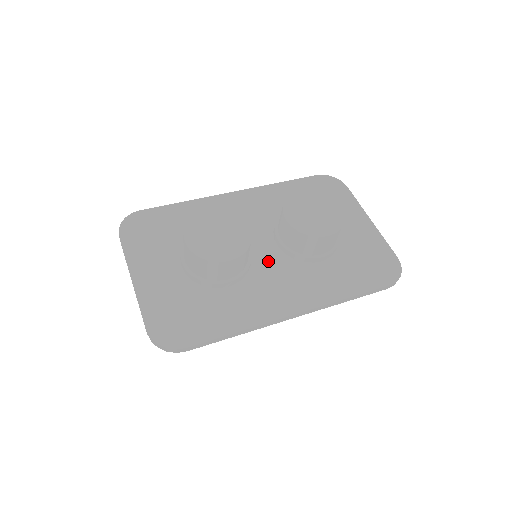
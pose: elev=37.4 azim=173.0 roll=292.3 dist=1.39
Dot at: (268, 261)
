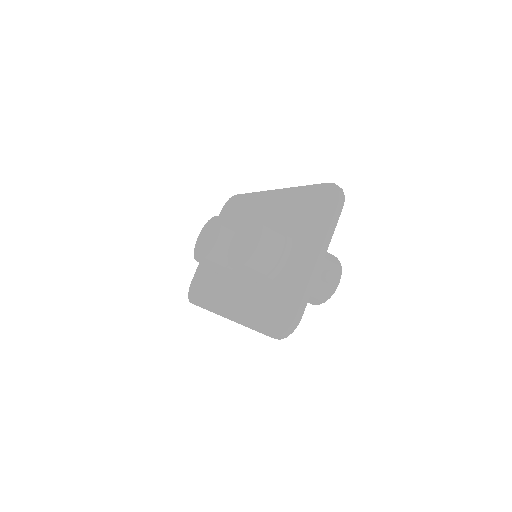
Dot at: occluded
